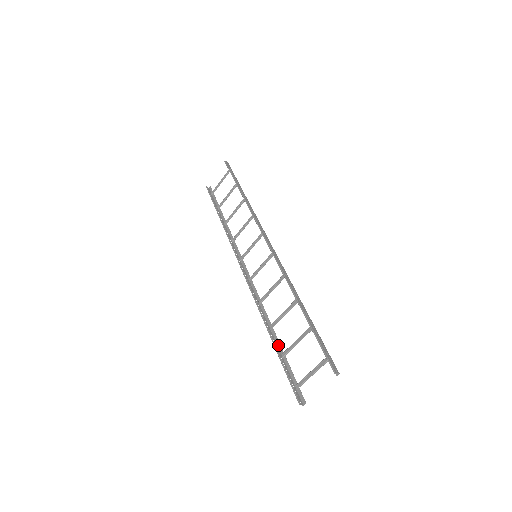
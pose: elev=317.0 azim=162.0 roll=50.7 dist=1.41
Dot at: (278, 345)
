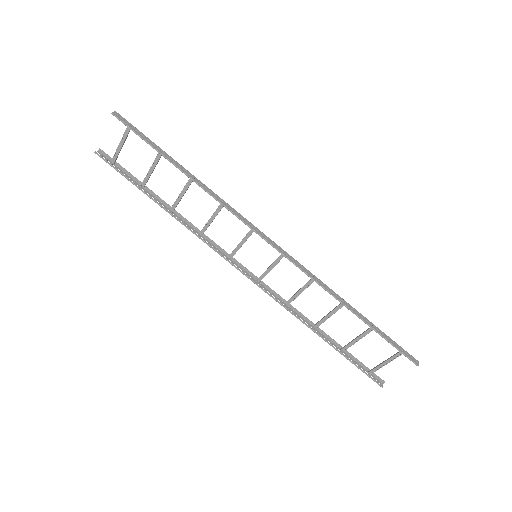
Dot at: (332, 341)
